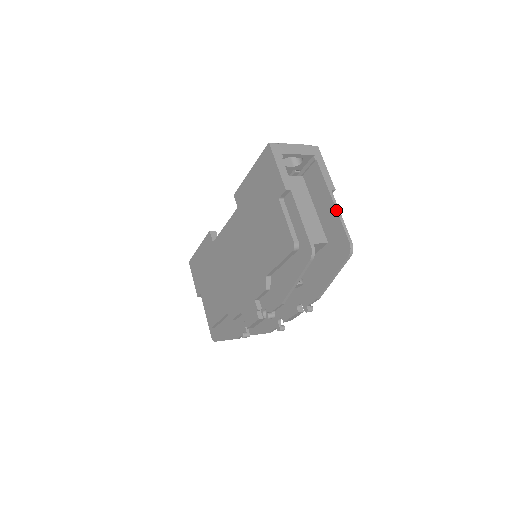
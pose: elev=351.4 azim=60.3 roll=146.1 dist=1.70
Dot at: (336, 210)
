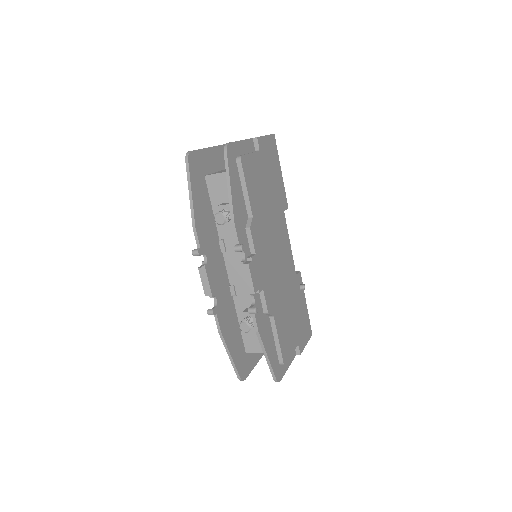
Dot at: occluded
